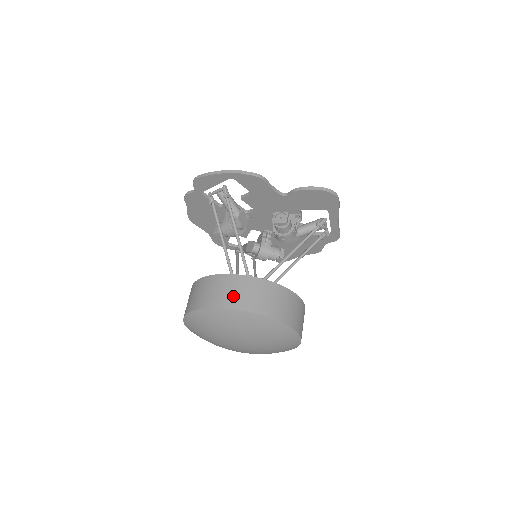
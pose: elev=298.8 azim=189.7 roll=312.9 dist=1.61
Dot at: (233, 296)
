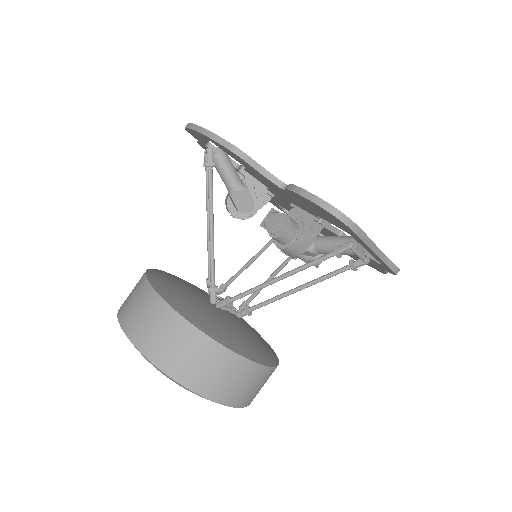
Dot at: (137, 320)
